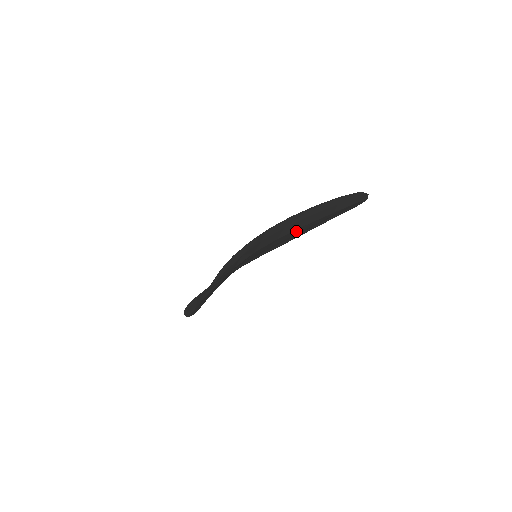
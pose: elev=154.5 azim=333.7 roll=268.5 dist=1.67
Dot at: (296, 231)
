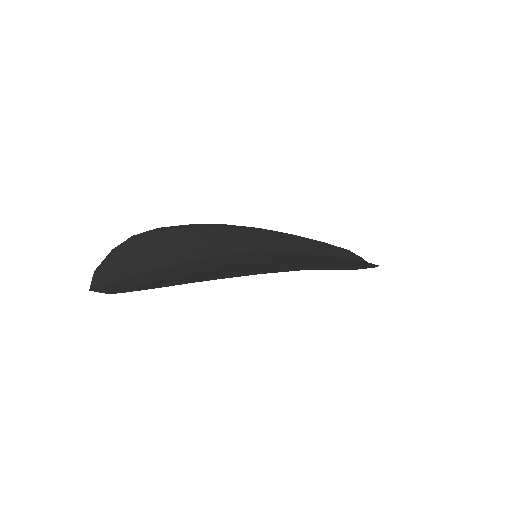
Dot at: (322, 257)
